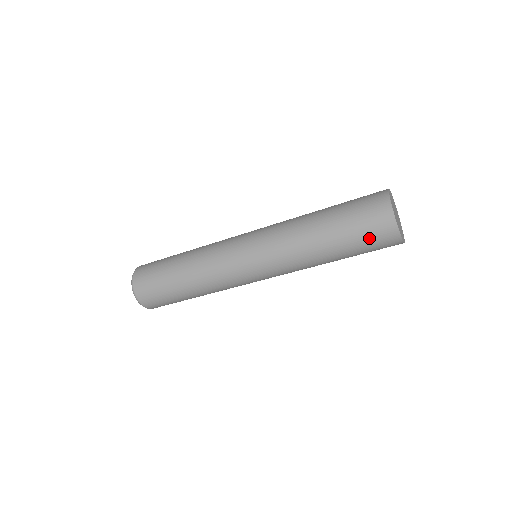
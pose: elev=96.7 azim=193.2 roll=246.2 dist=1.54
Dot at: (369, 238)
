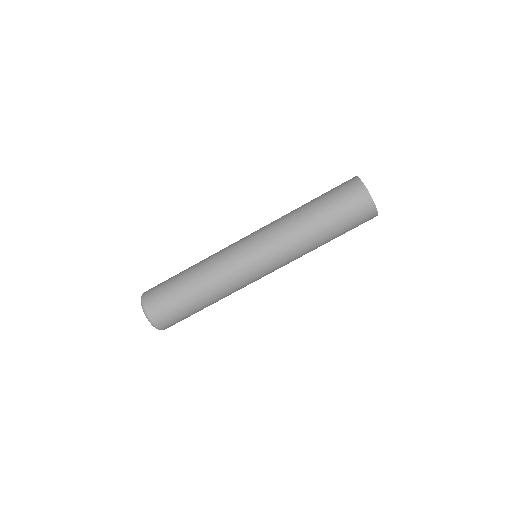
Dot at: (357, 224)
